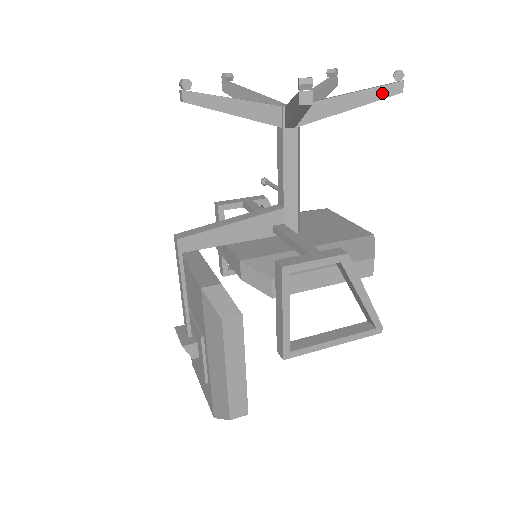
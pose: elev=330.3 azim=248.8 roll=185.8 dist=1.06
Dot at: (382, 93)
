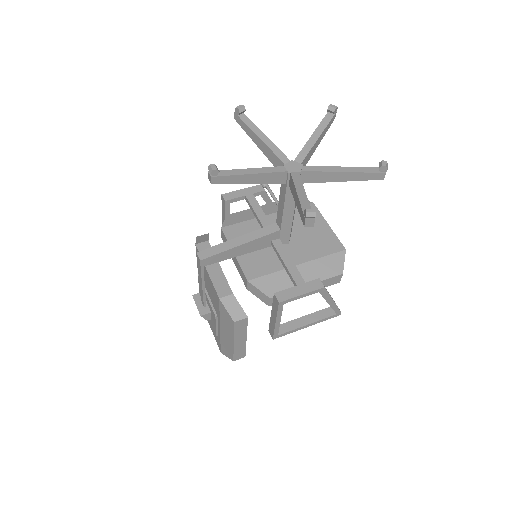
Dot at: (368, 177)
